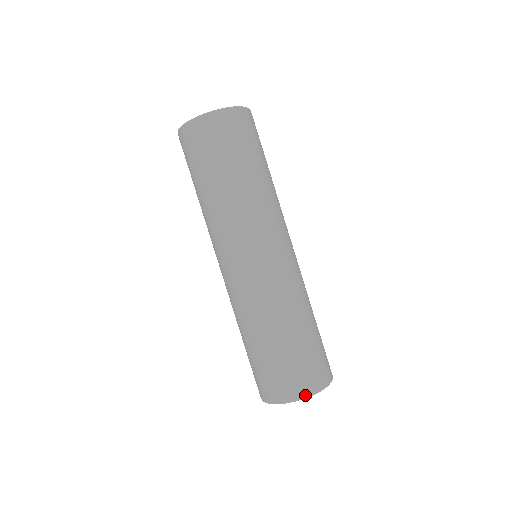
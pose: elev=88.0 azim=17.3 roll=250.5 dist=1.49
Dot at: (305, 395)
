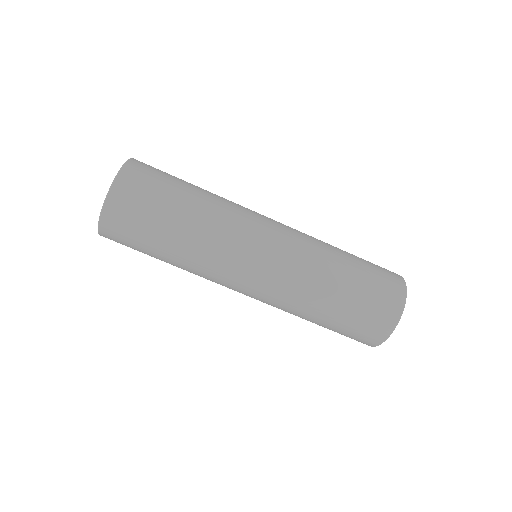
Dot at: (401, 308)
